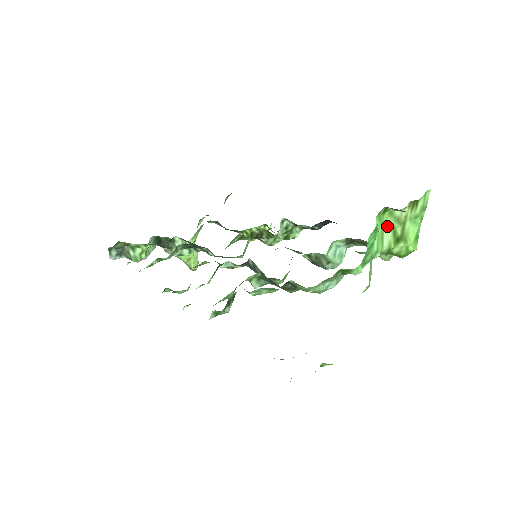
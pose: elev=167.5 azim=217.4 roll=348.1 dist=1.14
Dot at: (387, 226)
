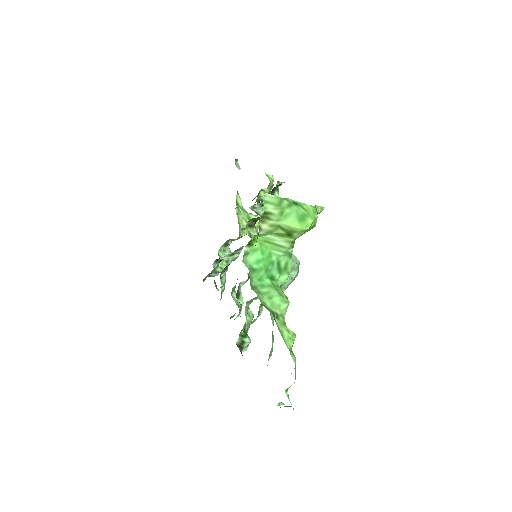
Dot at: (270, 238)
